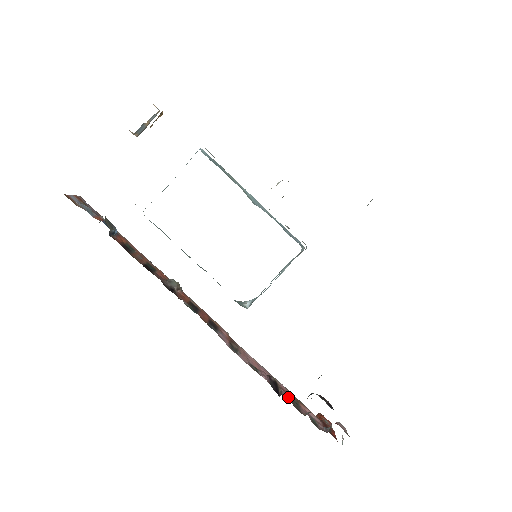
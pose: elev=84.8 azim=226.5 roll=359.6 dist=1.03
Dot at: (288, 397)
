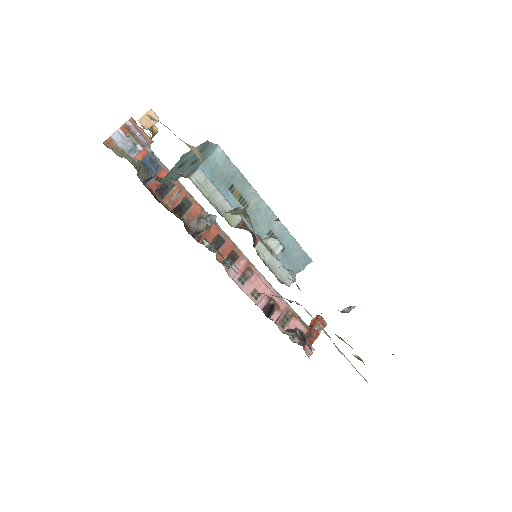
Dot at: (276, 319)
